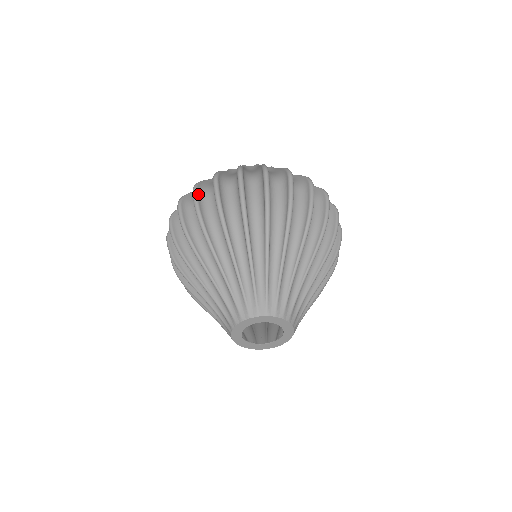
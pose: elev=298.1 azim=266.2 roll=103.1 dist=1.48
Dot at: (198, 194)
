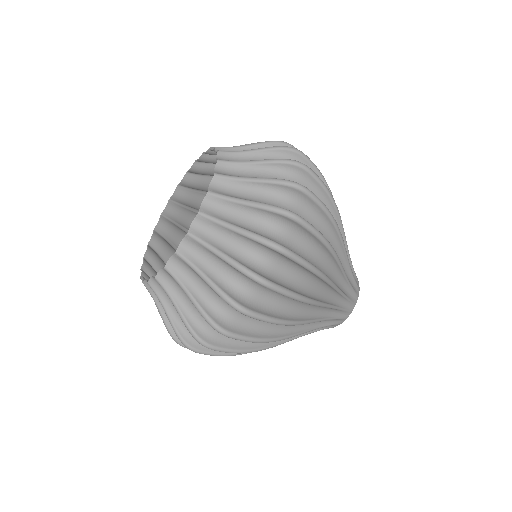
Dot at: (235, 332)
